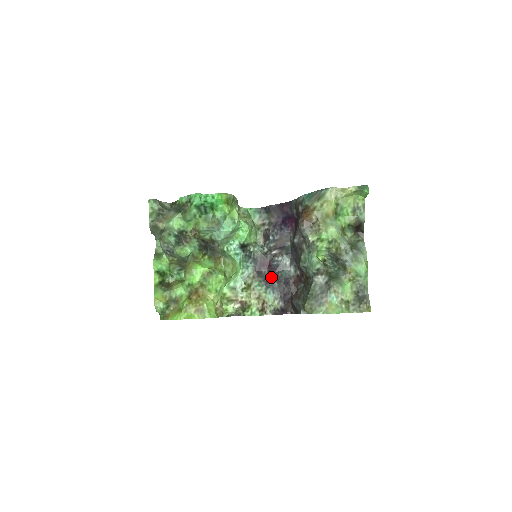
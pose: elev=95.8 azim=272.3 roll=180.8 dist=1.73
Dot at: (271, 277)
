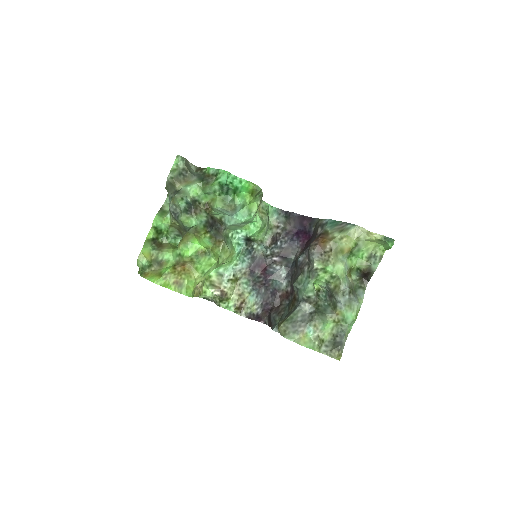
Dot at: (261, 281)
